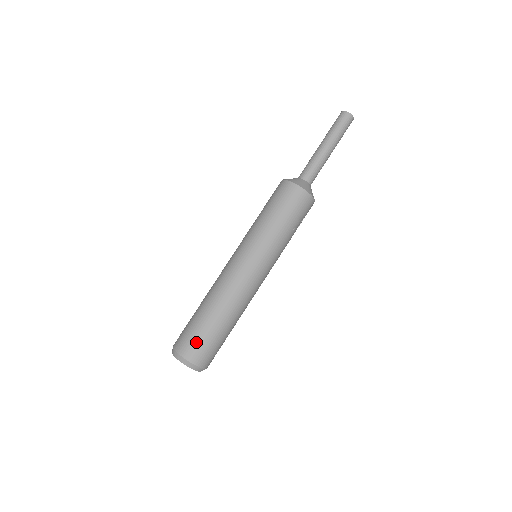
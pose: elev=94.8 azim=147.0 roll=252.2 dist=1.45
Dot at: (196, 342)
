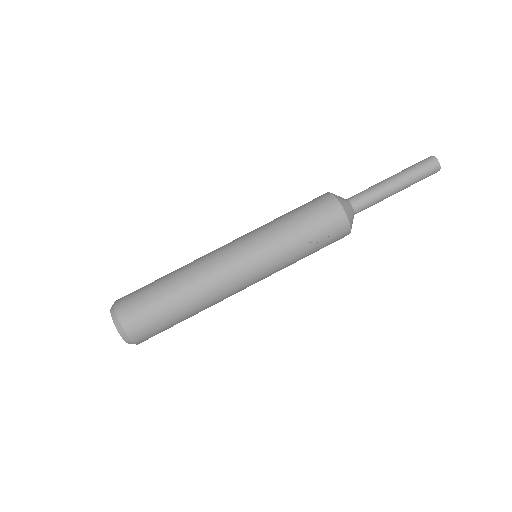
Dot at: (137, 300)
